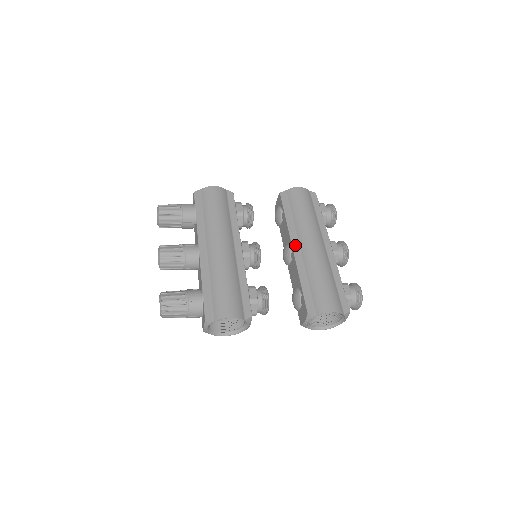
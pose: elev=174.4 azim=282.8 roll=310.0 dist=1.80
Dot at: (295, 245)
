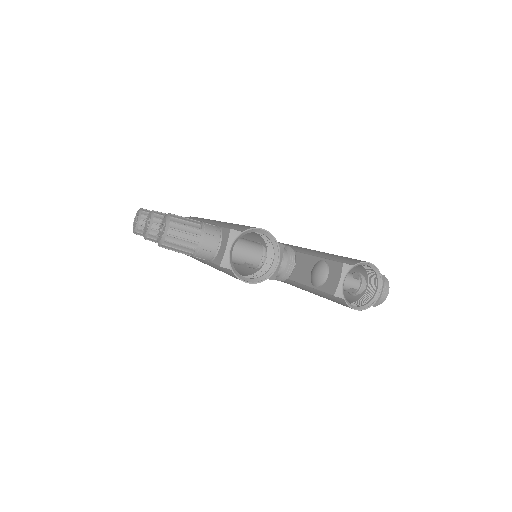
Dot at: occluded
